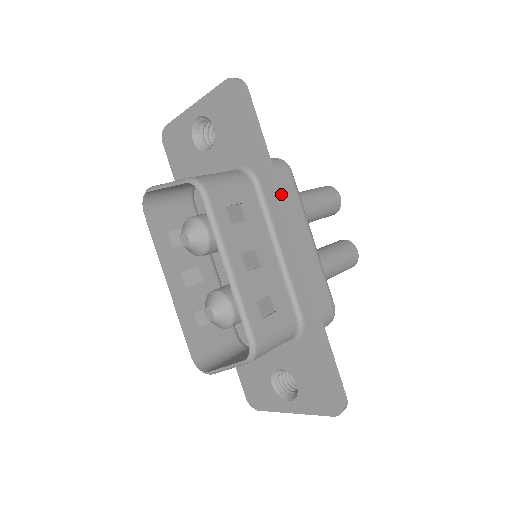
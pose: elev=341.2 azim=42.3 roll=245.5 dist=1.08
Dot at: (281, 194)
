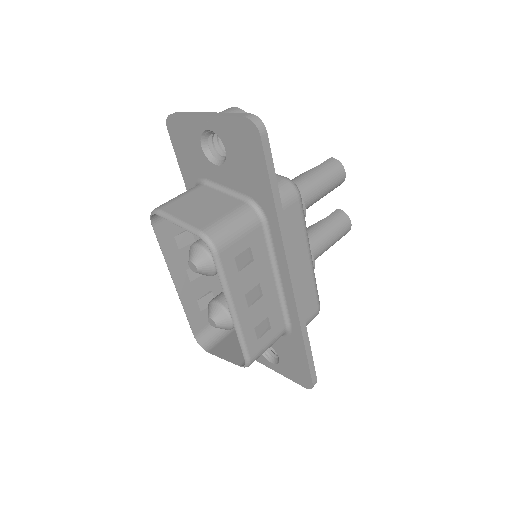
Dot at: (287, 236)
